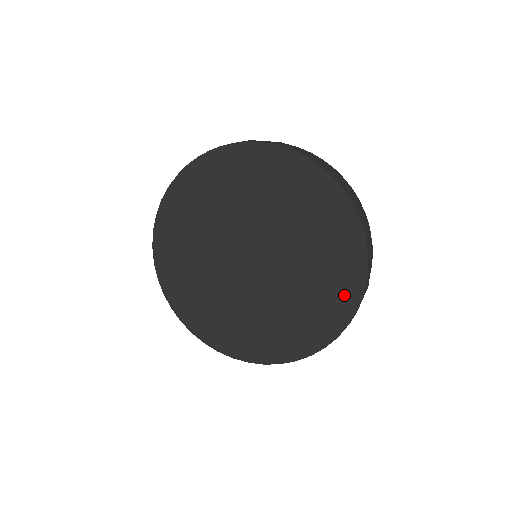
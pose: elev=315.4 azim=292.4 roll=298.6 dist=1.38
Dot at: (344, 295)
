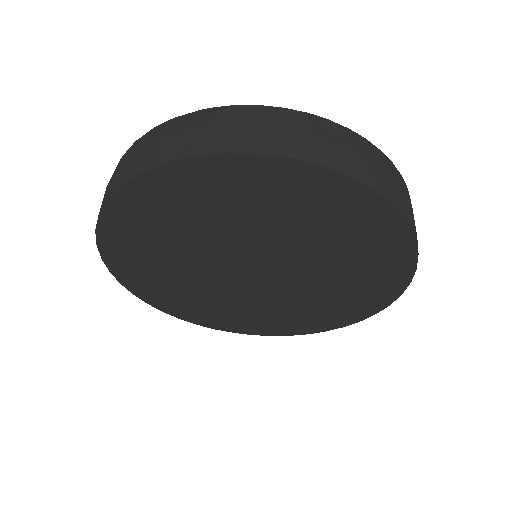
Dot at: (384, 287)
